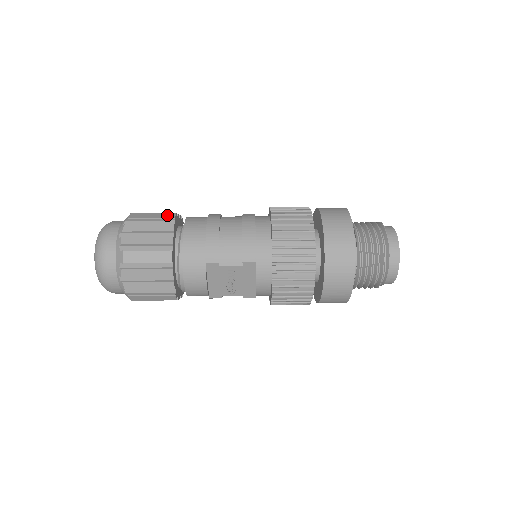
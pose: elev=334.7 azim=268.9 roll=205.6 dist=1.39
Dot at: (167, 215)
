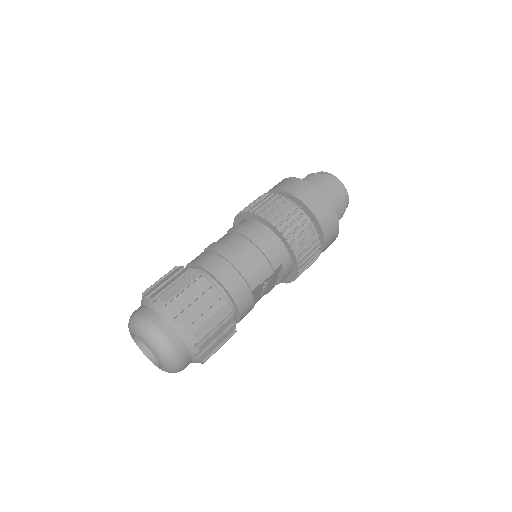
Dot at: (191, 276)
